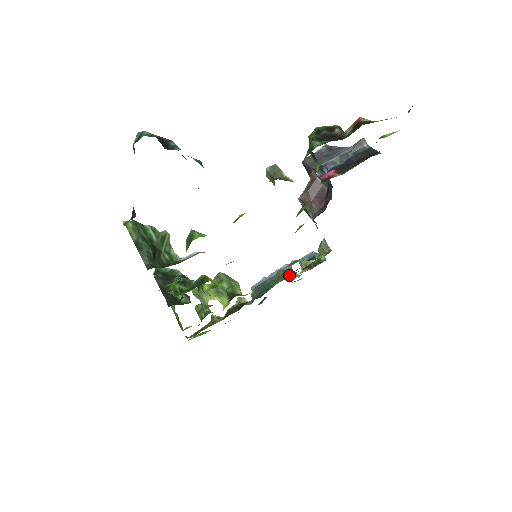
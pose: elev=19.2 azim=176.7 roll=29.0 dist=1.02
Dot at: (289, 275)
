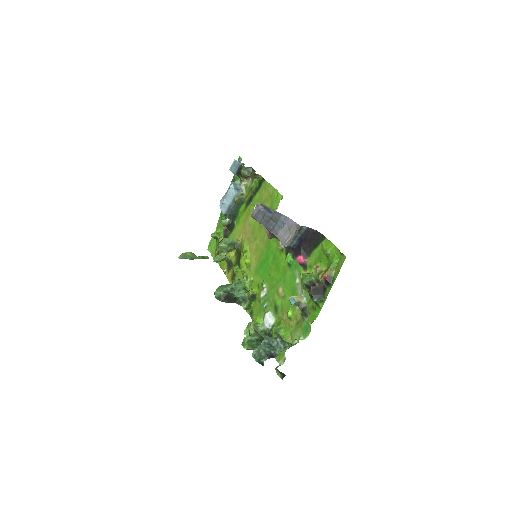
Dot at: (243, 200)
